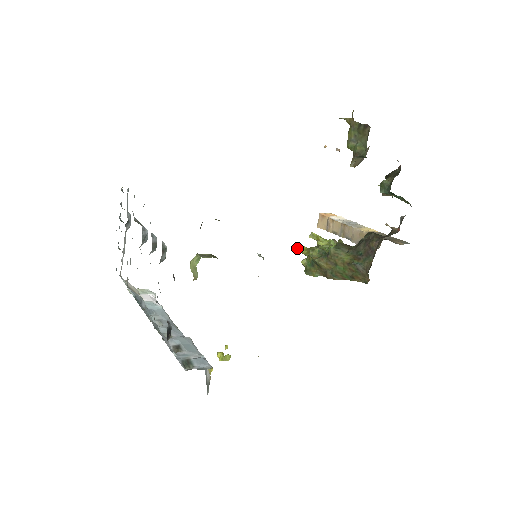
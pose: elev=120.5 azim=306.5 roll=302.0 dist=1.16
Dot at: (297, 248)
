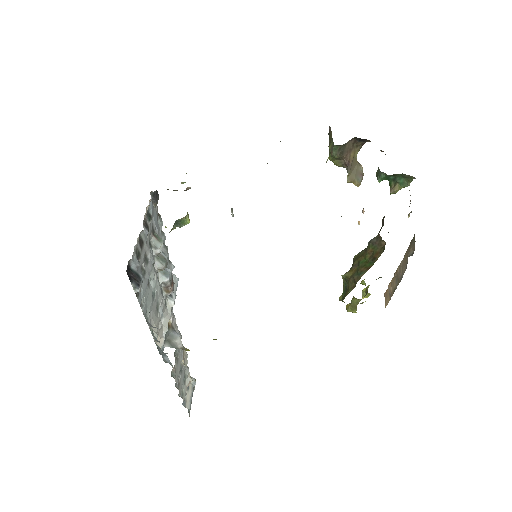
Dot at: (346, 306)
